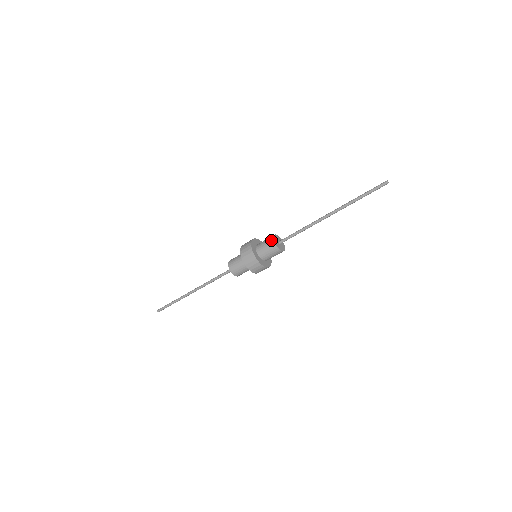
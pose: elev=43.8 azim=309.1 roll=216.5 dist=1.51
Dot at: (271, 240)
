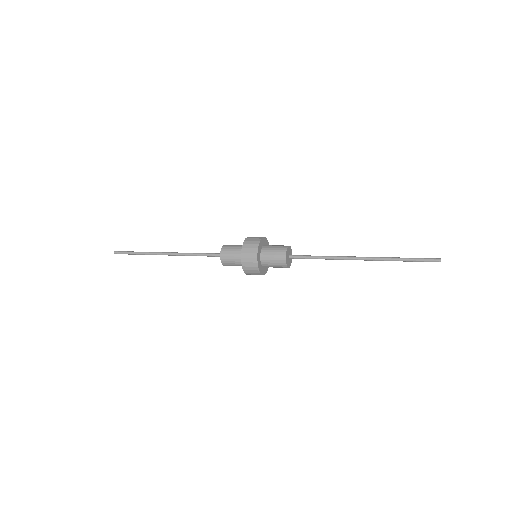
Dot at: (283, 264)
